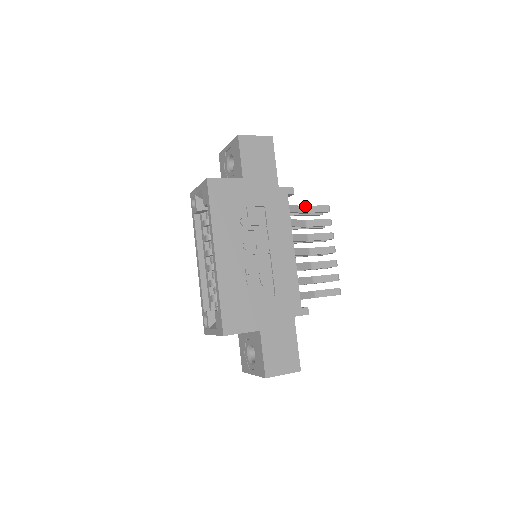
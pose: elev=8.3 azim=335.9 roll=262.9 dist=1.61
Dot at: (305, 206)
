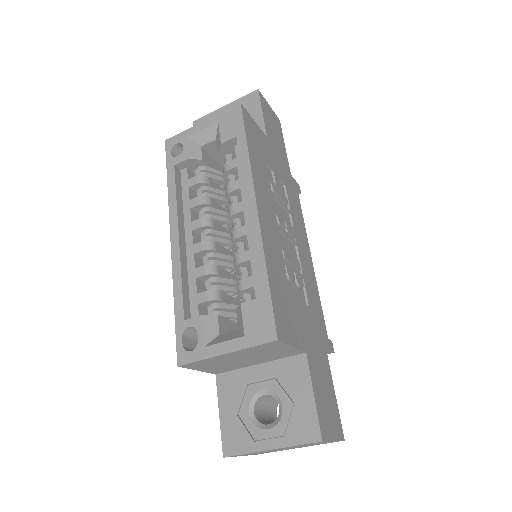
Dot at: occluded
